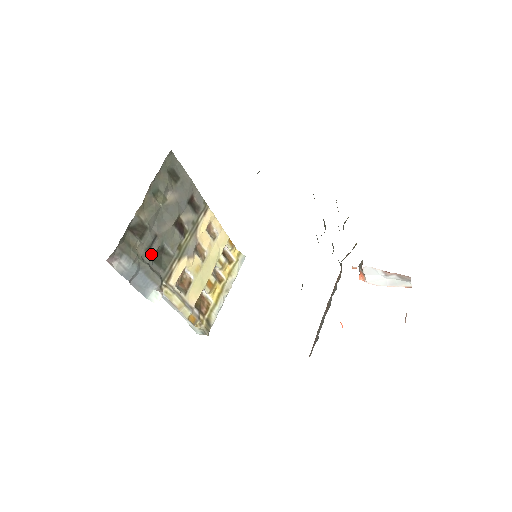
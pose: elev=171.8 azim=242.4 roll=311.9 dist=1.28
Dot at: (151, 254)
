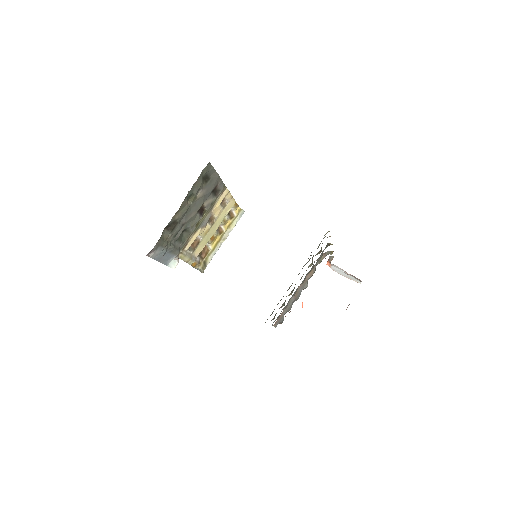
Dot at: (177, 237)
